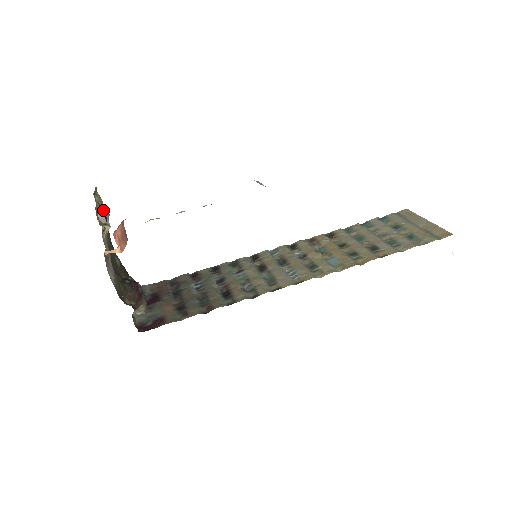
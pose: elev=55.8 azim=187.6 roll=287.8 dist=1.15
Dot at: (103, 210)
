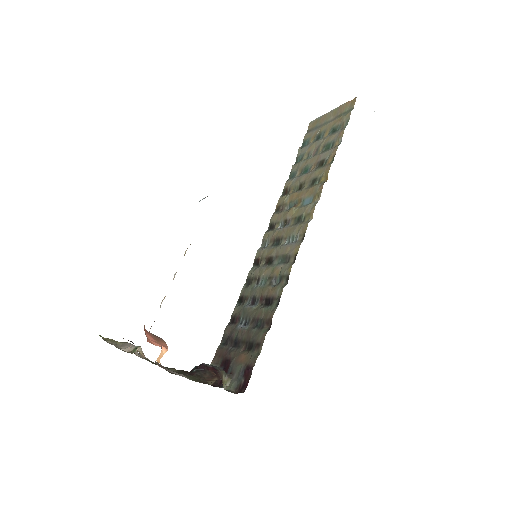
Dot at: (122, 345)
